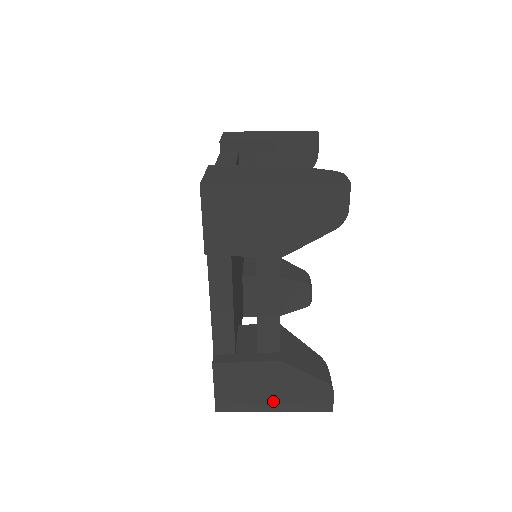
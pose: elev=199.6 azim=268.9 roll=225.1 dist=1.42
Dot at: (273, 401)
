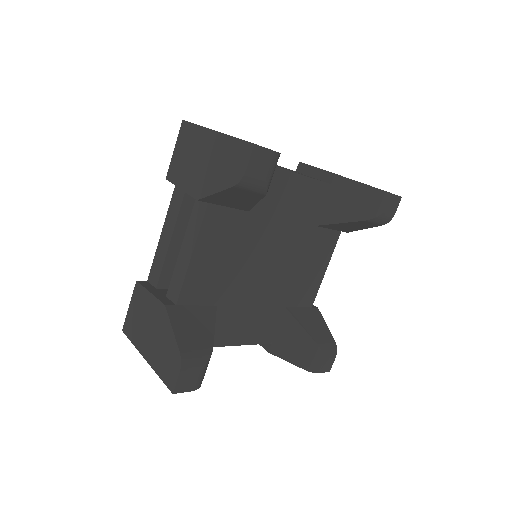
Dot at: occluded
